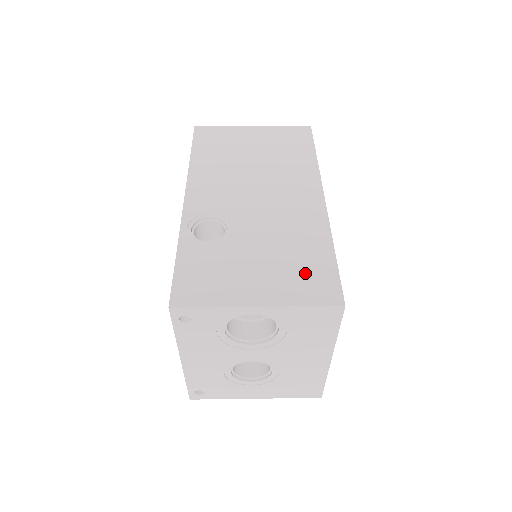
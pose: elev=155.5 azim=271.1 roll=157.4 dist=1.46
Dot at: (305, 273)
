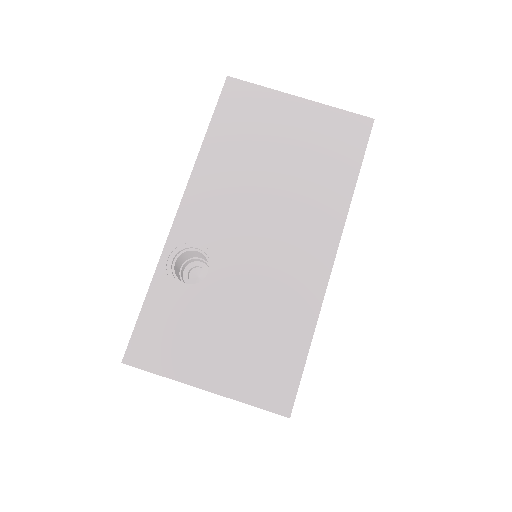
Dot at: (268, 363)
